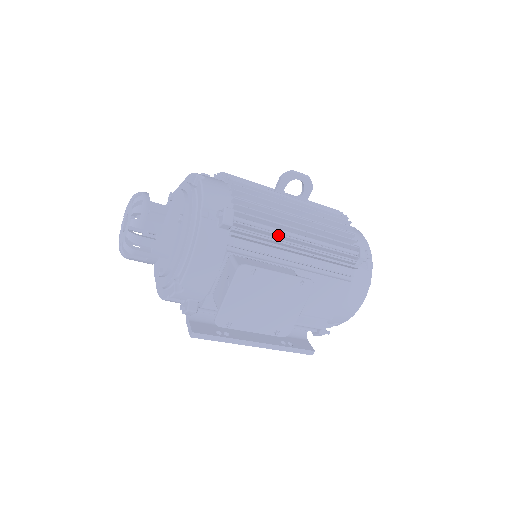
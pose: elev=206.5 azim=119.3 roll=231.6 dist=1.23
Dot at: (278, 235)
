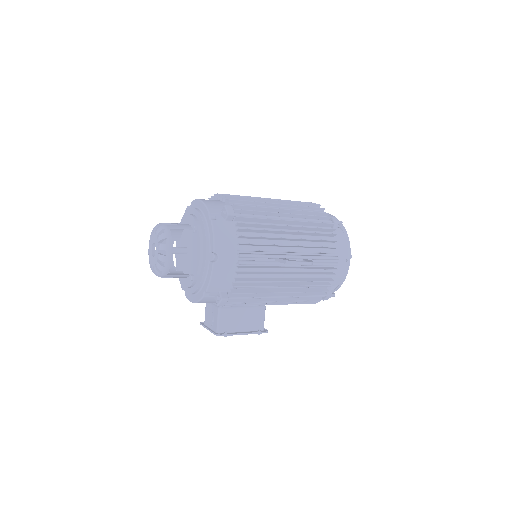
Dot at: (260, 301)
